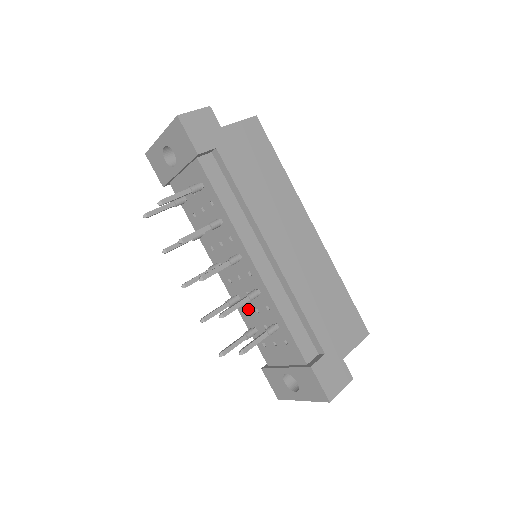
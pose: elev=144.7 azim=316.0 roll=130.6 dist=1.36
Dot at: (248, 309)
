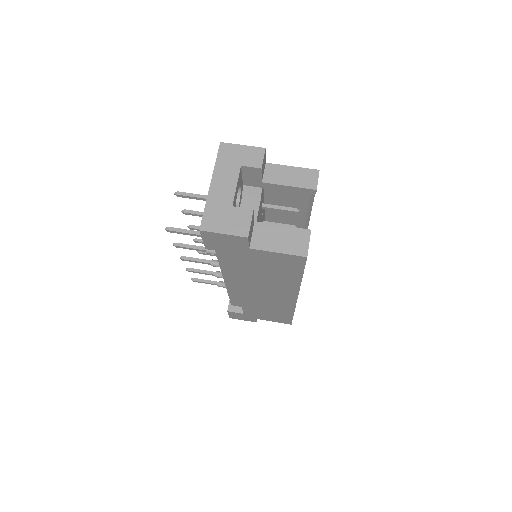
Dot at: occluded
